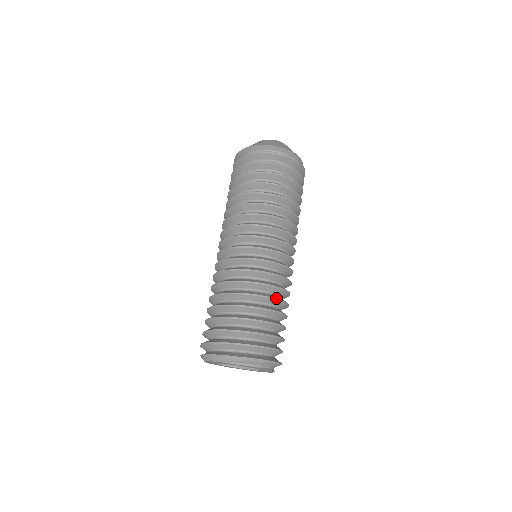
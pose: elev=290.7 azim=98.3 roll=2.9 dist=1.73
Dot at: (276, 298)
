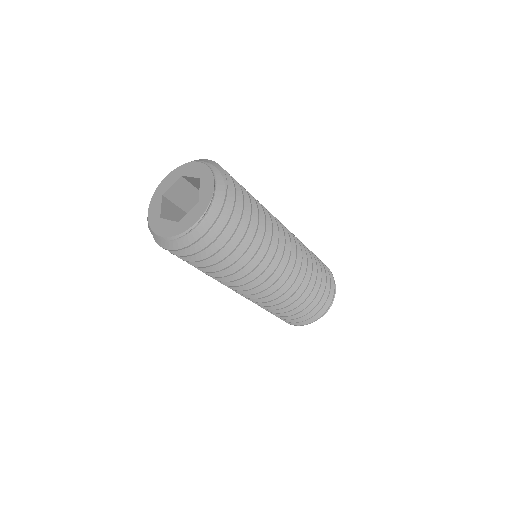
Dot at: occluded
